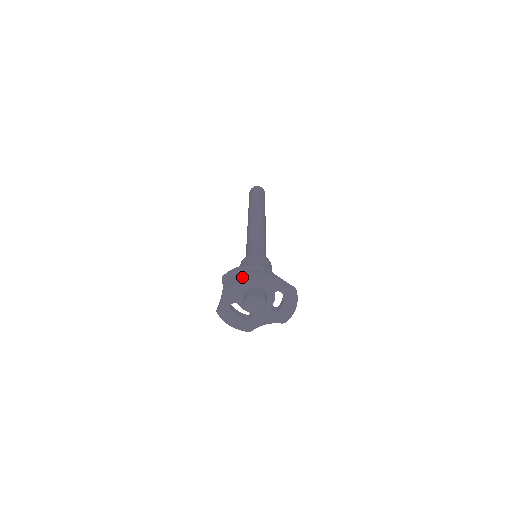
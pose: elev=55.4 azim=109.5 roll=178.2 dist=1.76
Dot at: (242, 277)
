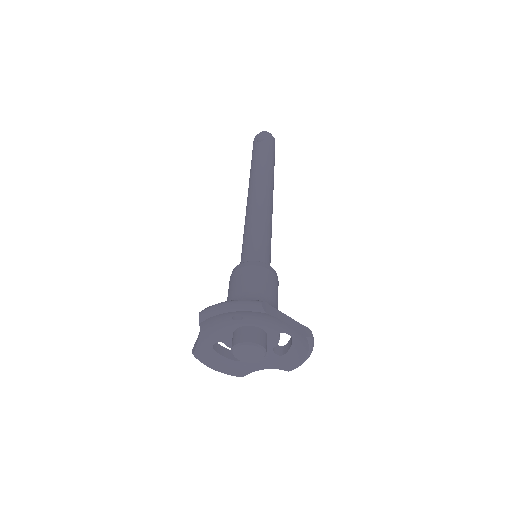
Dot at: (230, 315)
